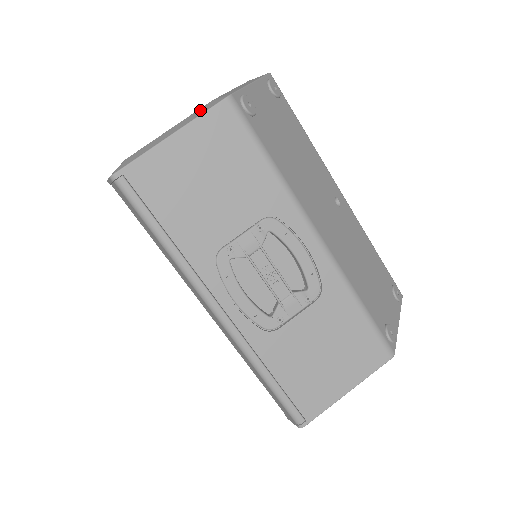
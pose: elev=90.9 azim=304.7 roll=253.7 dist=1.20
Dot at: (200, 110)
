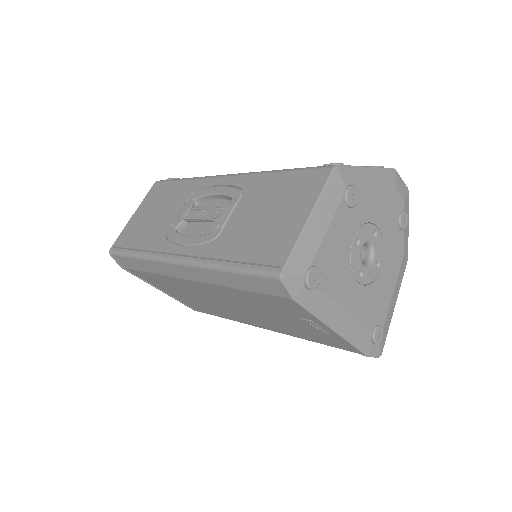
Dot at: occluded
